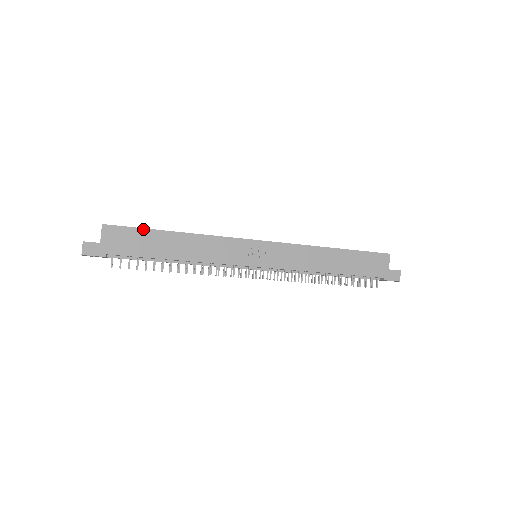
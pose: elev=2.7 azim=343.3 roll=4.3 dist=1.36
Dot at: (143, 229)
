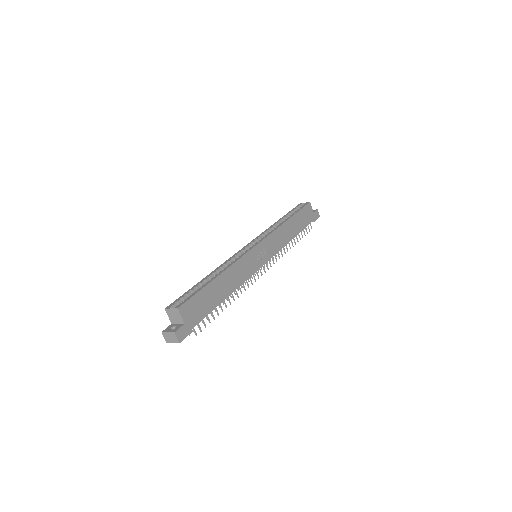
Dot at: (201, 290)
